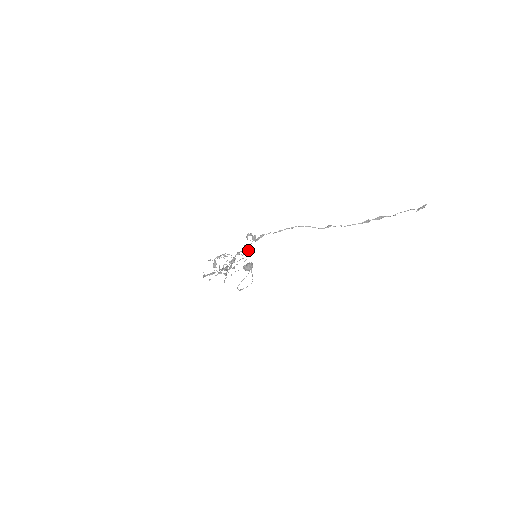
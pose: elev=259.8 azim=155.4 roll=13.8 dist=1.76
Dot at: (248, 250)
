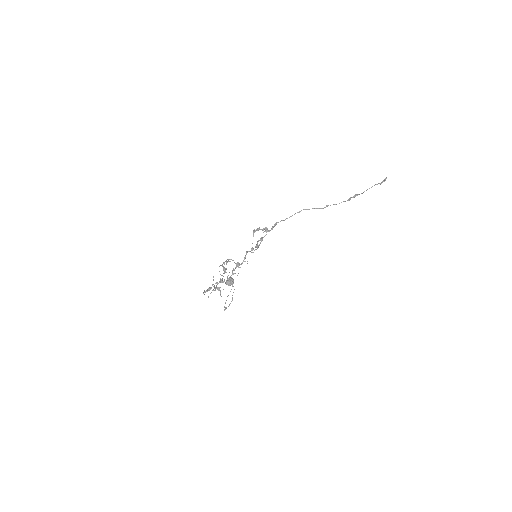
Dot at: (257, 246)
